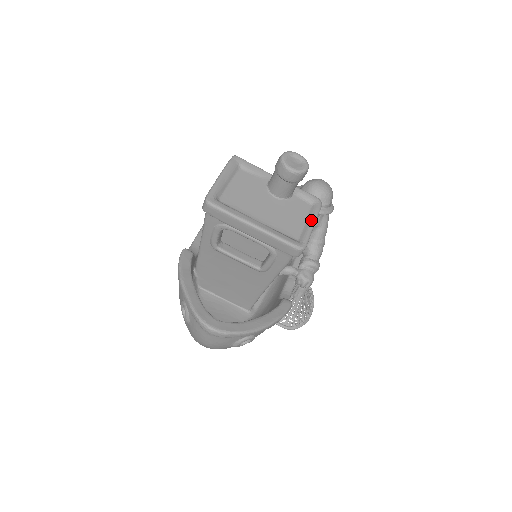
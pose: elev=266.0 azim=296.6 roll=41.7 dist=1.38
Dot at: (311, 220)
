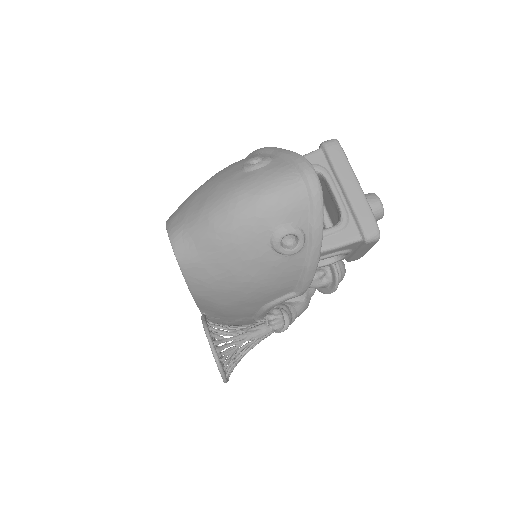
Dot at: occluded
